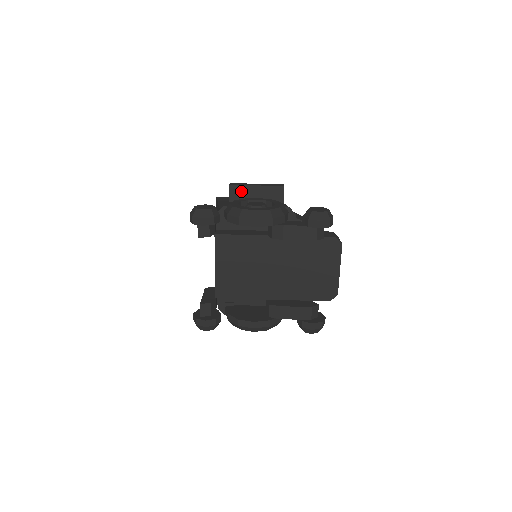
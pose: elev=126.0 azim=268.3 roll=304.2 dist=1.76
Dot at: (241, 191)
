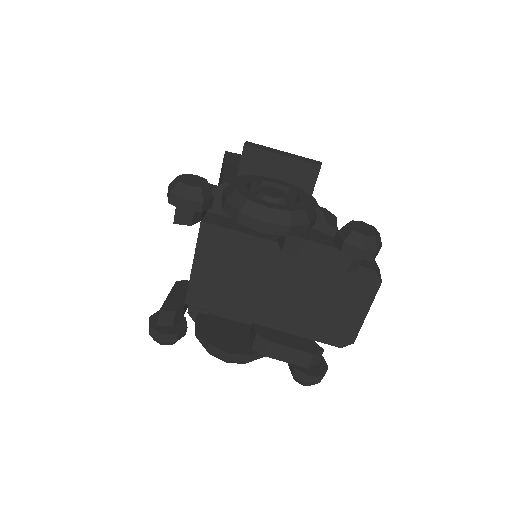
Dot at: (259, 157)
